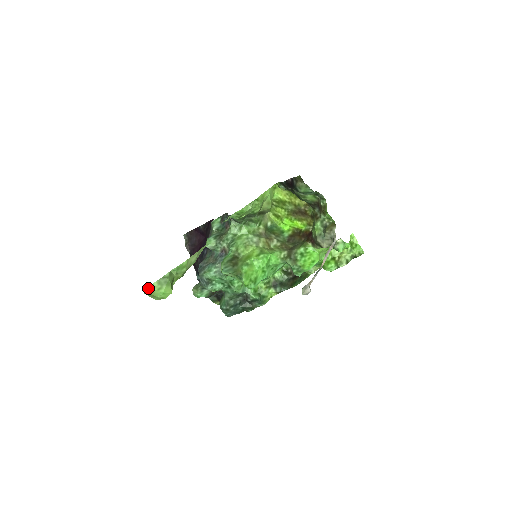
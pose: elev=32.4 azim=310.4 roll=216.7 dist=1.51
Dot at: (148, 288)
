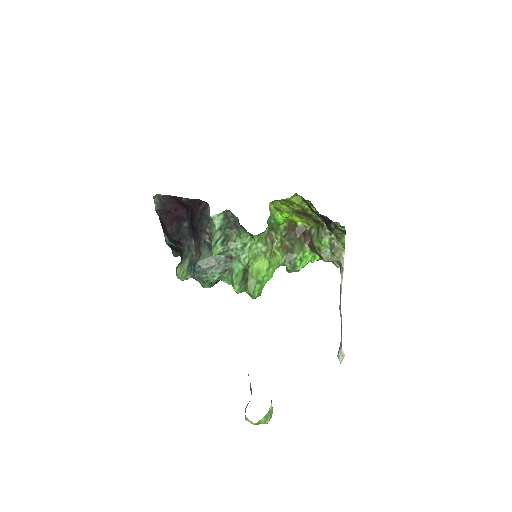
Dot at: (256, 423)
